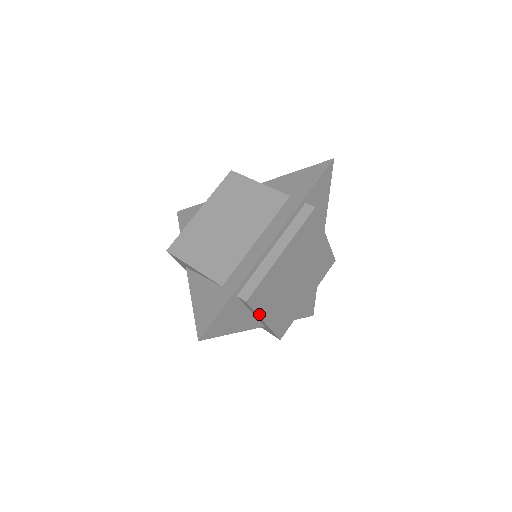
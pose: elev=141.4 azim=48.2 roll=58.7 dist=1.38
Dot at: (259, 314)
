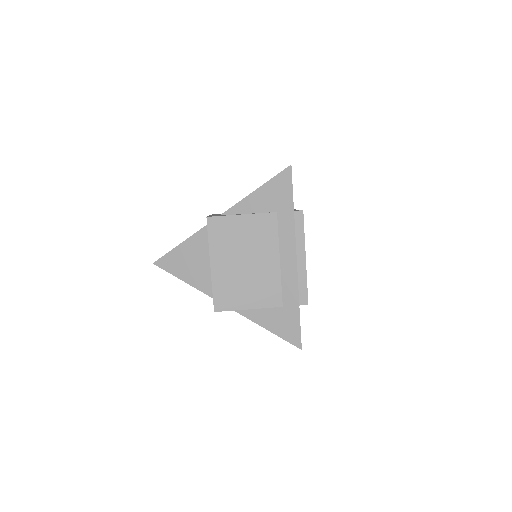
Dot at: occluded
